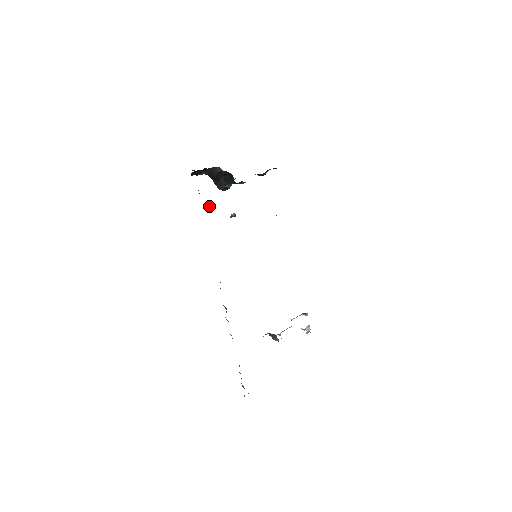
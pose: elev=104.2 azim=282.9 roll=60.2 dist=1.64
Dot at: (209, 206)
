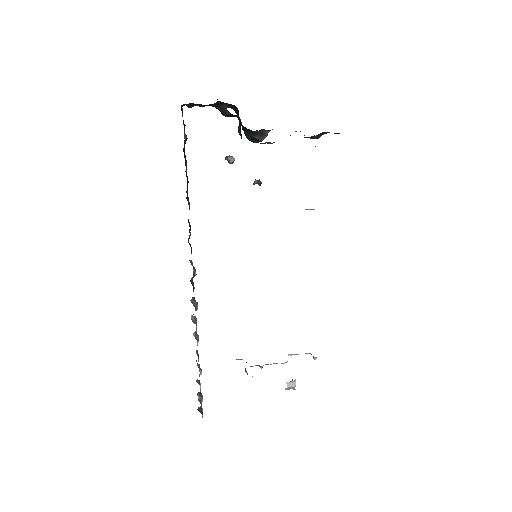
Dot at: (227, 157)
